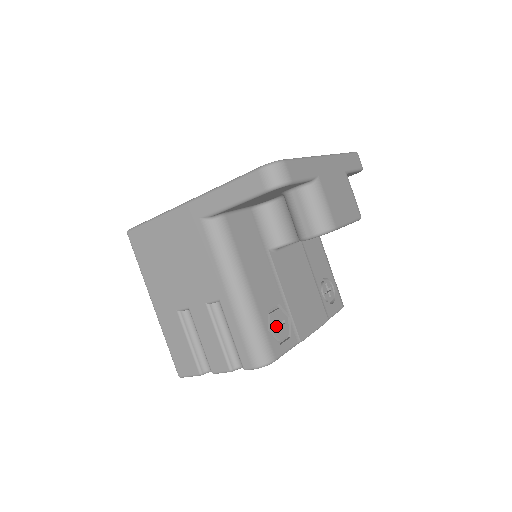
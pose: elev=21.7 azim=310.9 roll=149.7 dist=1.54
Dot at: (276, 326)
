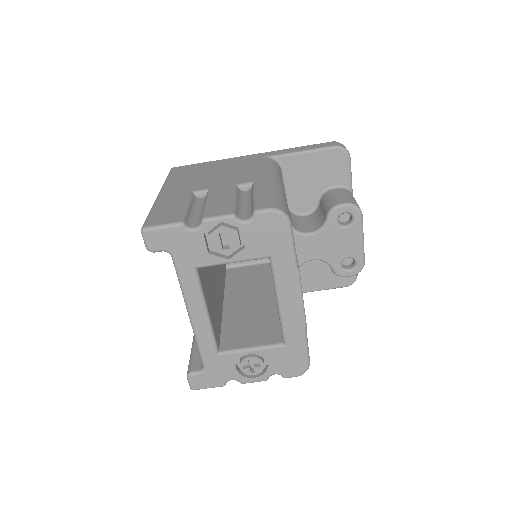
Dot at: occluded
